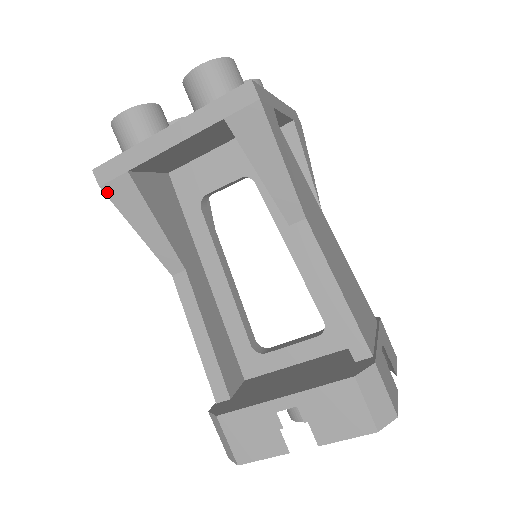
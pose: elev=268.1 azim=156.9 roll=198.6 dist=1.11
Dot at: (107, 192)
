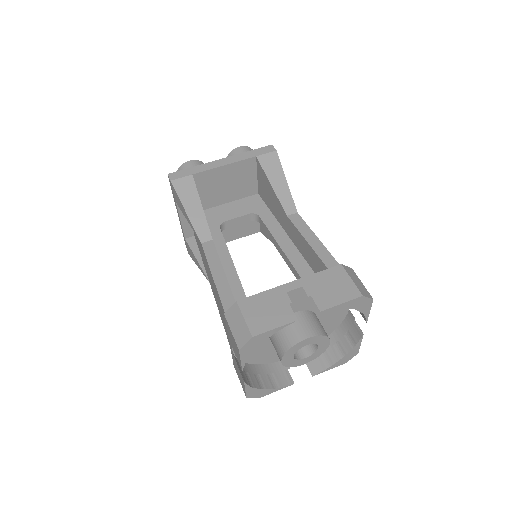
Dot at: (174, 184)
